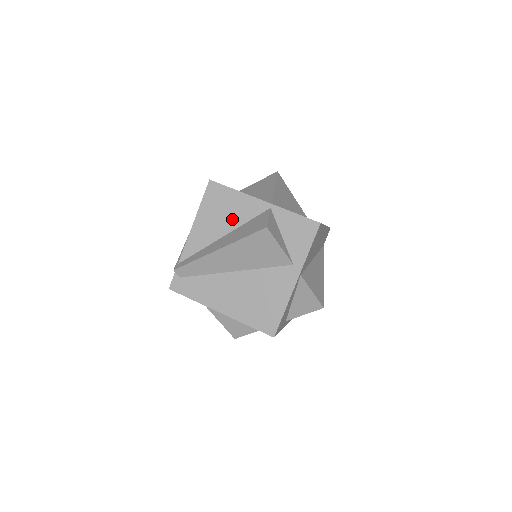
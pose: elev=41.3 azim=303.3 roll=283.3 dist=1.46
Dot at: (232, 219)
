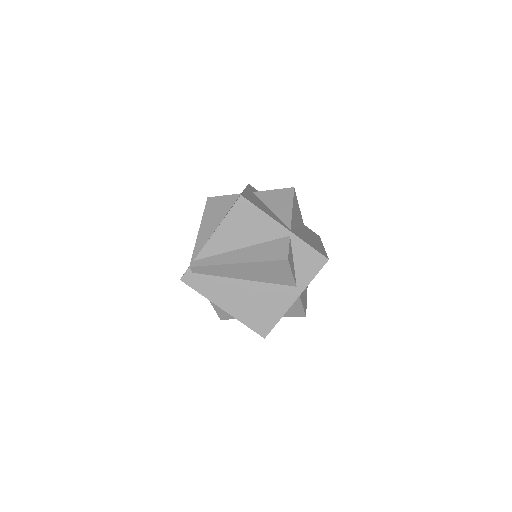
Dot at: (253, 236)
